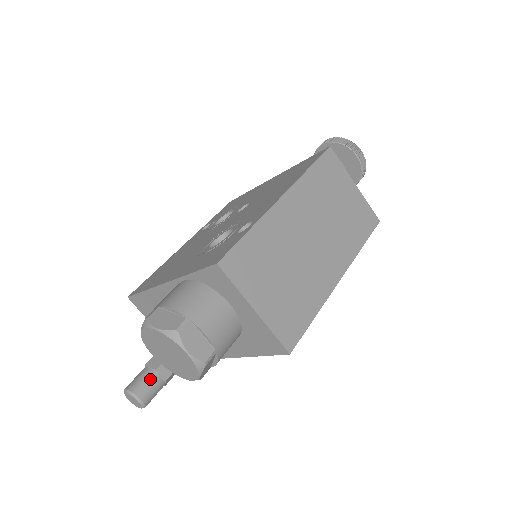
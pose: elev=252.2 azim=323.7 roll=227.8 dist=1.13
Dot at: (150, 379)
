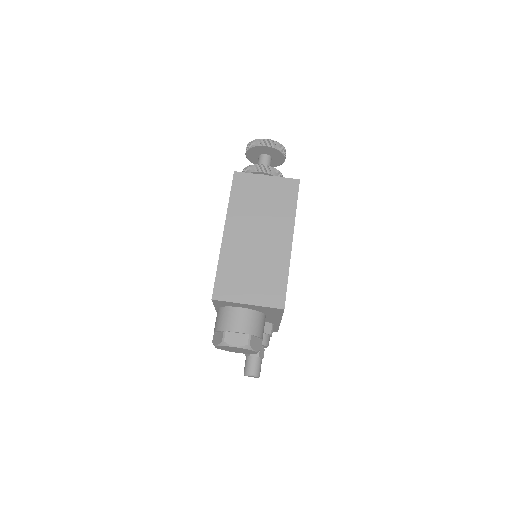
Dot at: (250, 362)
